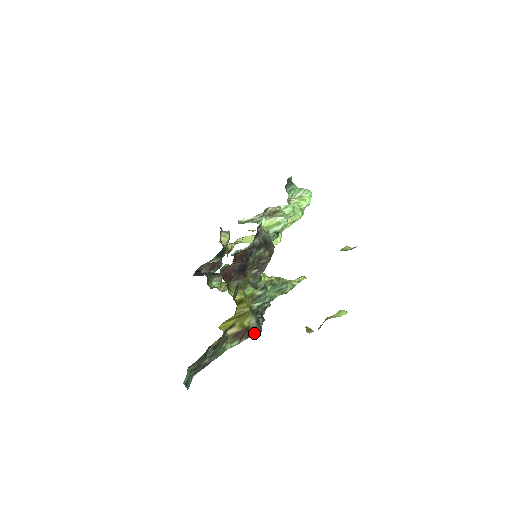
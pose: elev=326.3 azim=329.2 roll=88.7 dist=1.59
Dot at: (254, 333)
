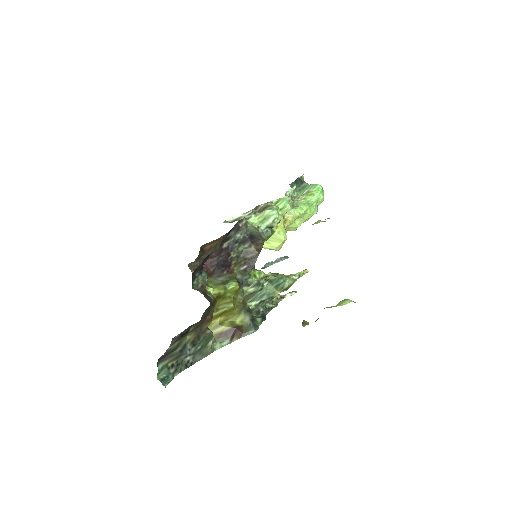
Dot at: (248, 332)
